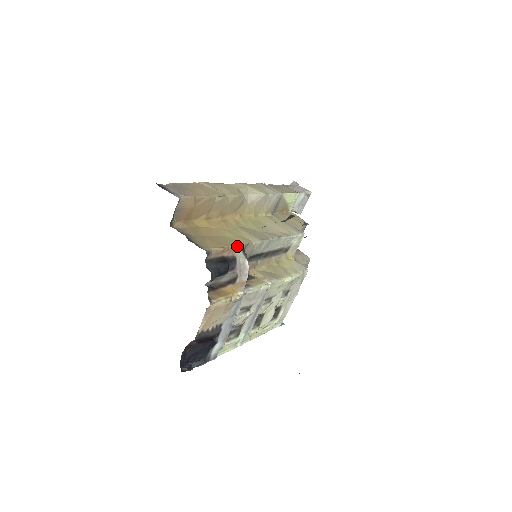
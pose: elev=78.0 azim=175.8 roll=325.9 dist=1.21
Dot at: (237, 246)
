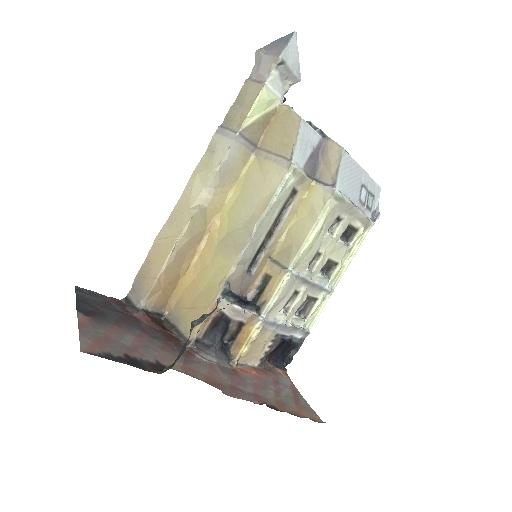
Dot at: (216, 299)
